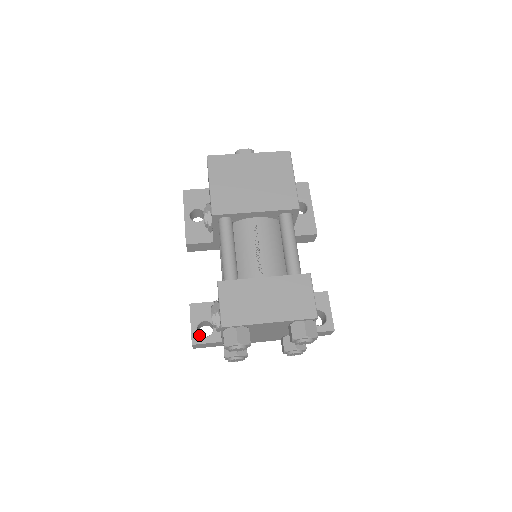
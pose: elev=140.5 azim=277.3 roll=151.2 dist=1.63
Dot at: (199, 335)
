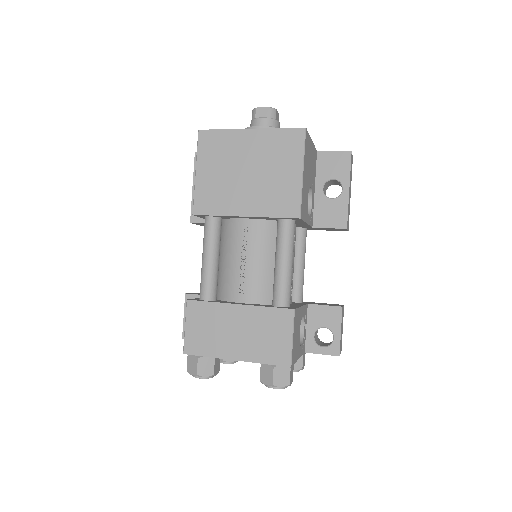
Dot at: occluded
